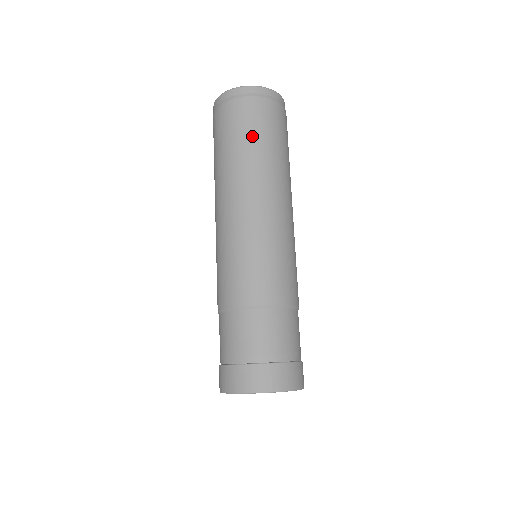
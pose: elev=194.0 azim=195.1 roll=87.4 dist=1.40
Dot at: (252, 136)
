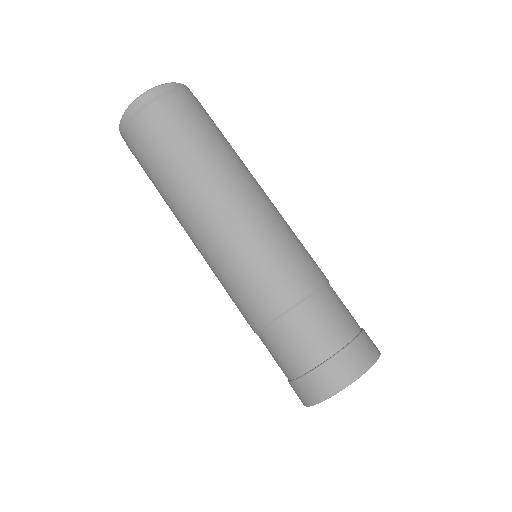
Dot at: (176, 145)
